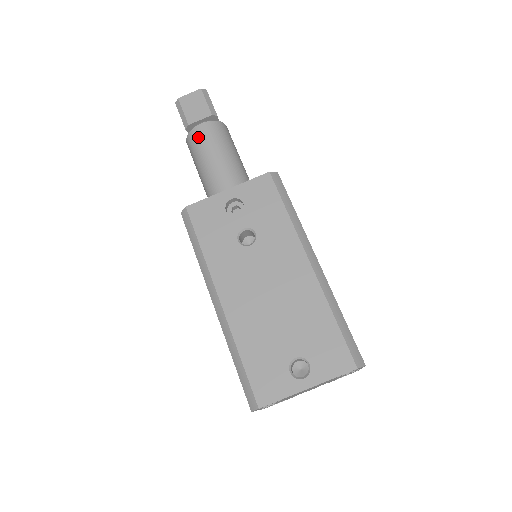
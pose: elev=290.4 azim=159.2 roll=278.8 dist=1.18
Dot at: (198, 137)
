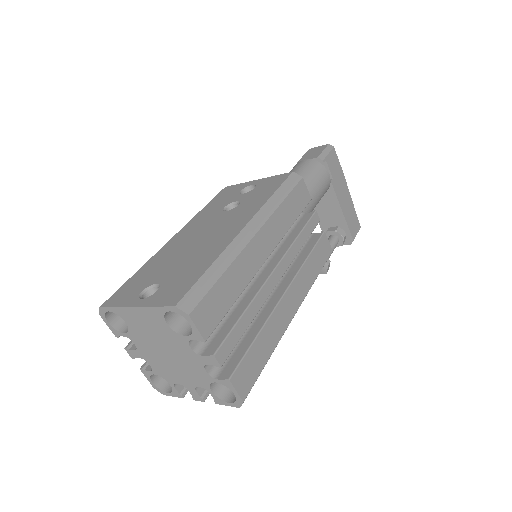
Dot at: (294, 167)
